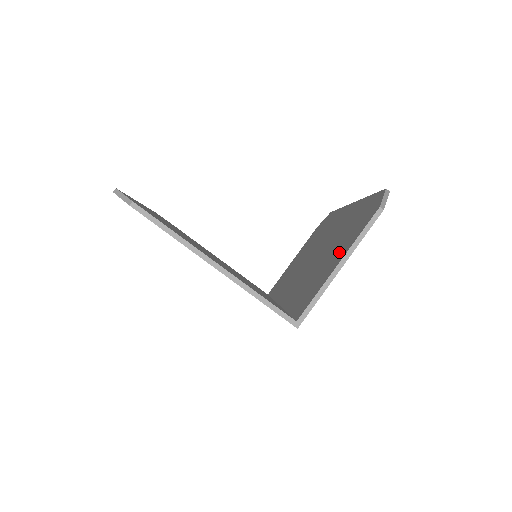
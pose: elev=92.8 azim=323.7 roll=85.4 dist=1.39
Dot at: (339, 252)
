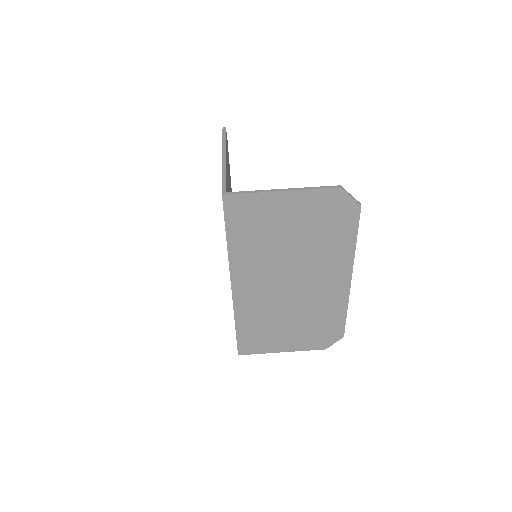
Dot at: (294, 207)
